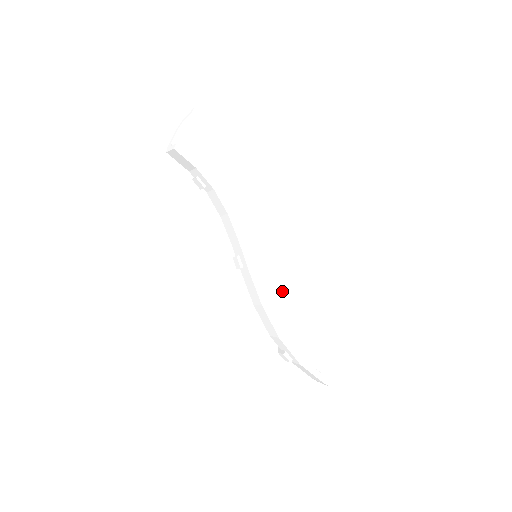
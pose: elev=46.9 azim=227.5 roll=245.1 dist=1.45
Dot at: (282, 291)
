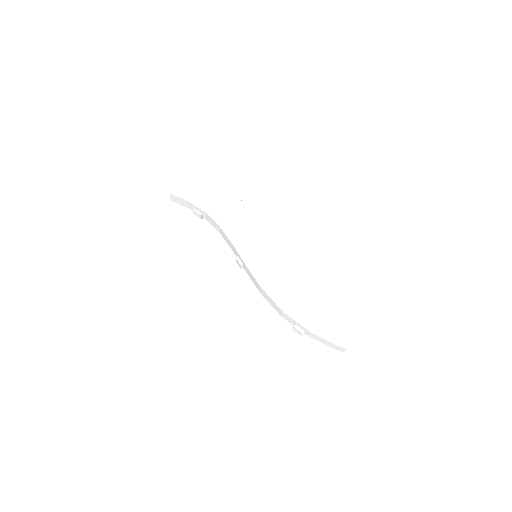
Dot at: (286, 279)
